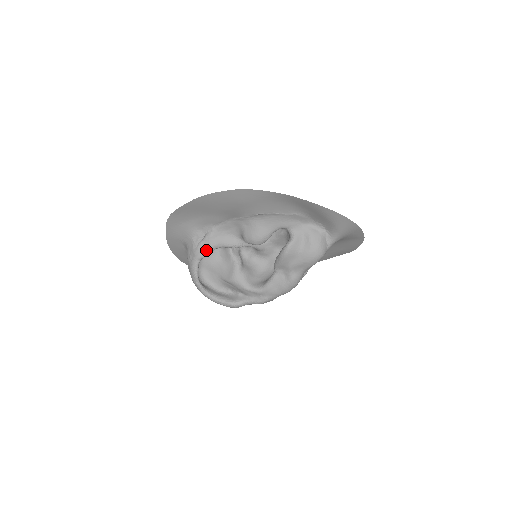
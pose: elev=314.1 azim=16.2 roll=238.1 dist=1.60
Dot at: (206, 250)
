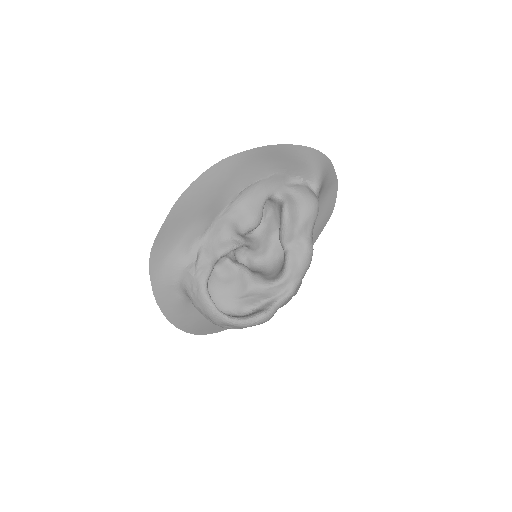
Dot at: (207, 267)
